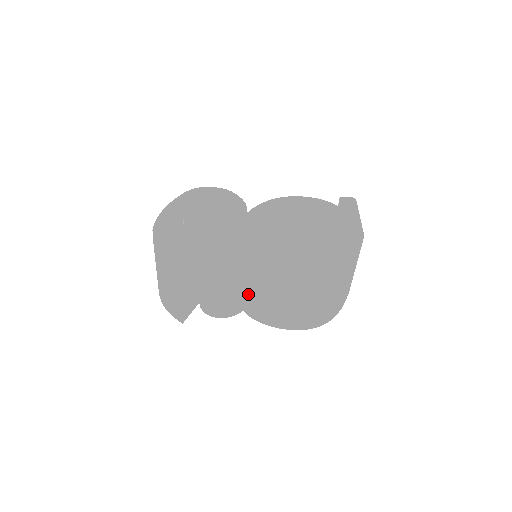
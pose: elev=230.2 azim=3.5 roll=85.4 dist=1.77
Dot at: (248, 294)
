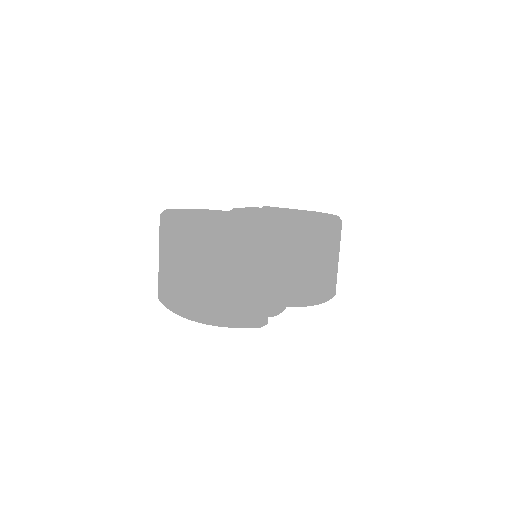
Dot at: (293, 274)
